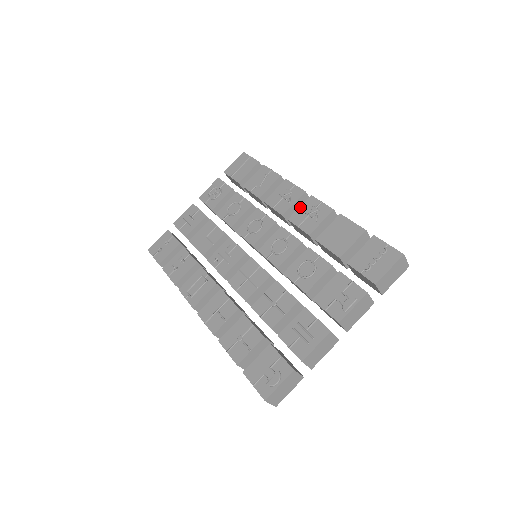
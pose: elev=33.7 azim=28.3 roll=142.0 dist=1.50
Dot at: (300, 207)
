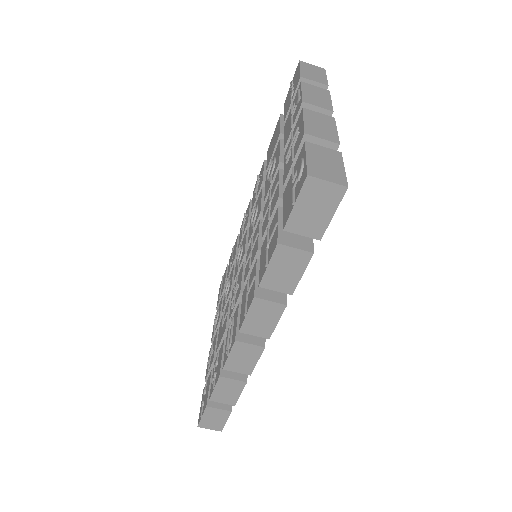
Dot at: (252, 201)
